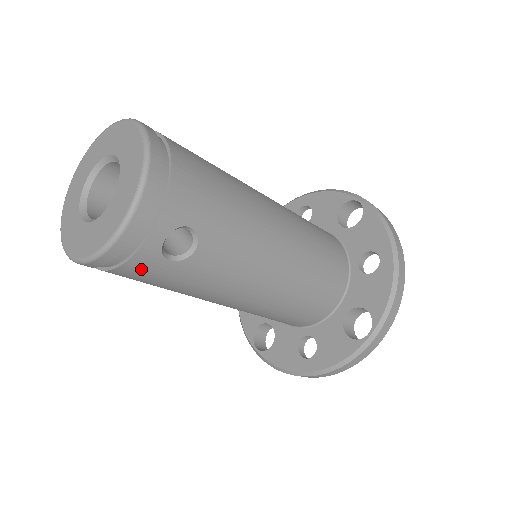
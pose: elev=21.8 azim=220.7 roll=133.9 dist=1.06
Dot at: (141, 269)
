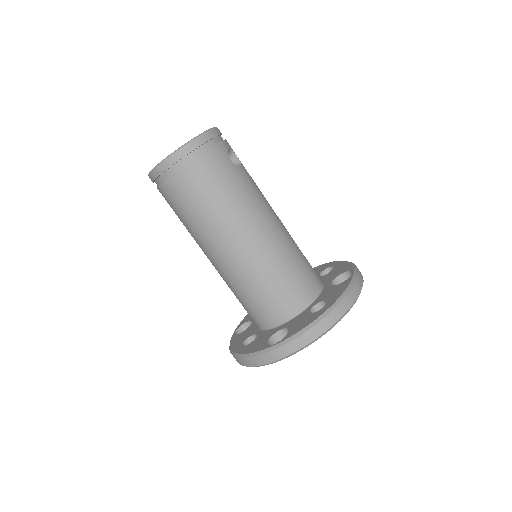
Dot at: (217, 158)
